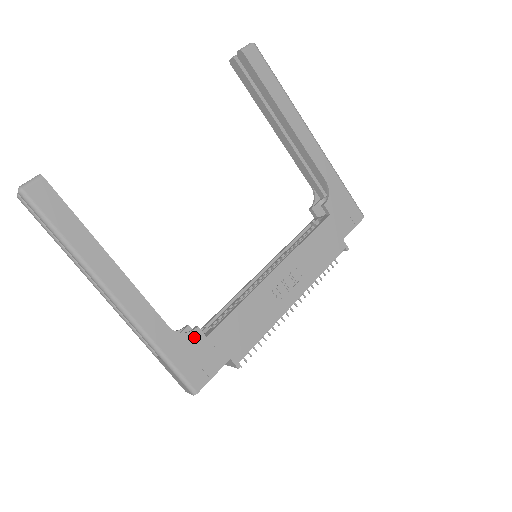
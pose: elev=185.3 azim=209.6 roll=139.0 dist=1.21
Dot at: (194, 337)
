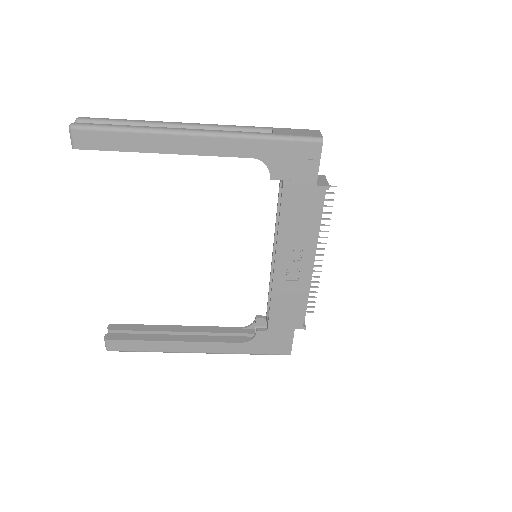
Dot at: (260, 336)
